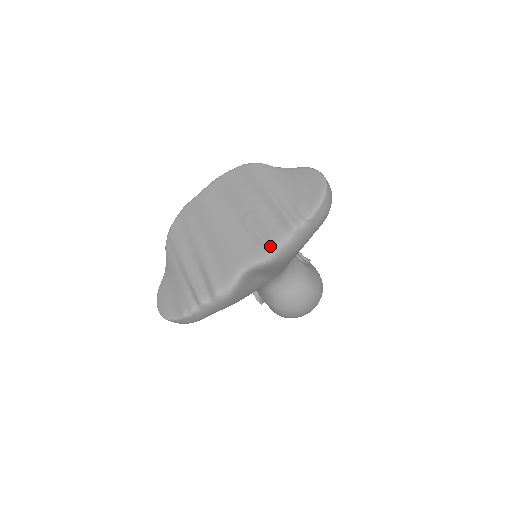
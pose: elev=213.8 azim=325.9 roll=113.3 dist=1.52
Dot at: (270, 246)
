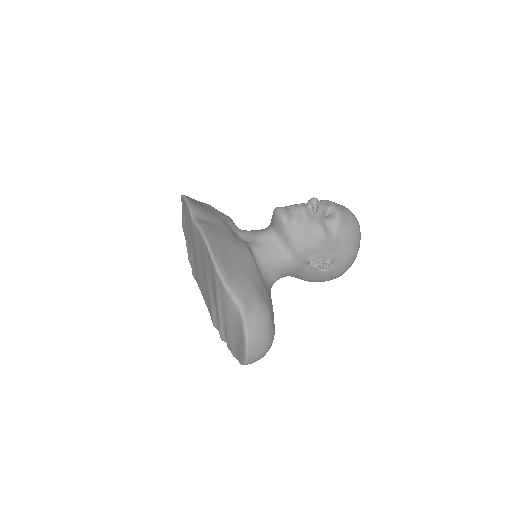
Dot at: occluded
